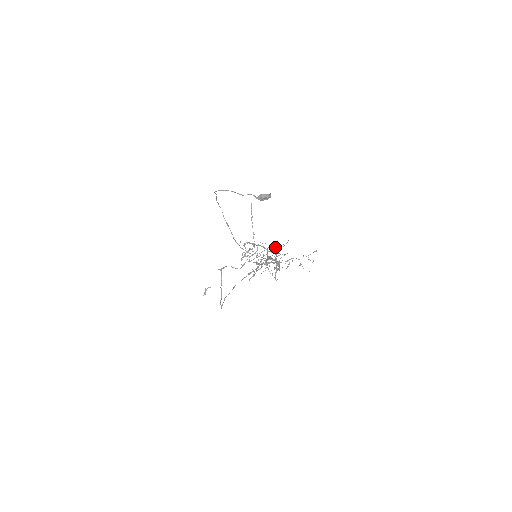
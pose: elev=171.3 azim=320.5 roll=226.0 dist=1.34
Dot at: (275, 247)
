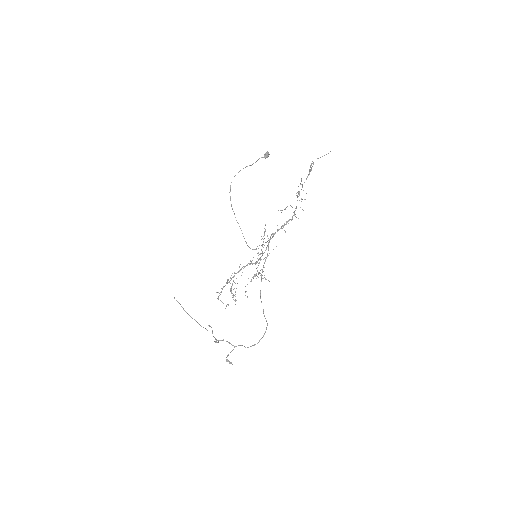
Dot at: occluded
